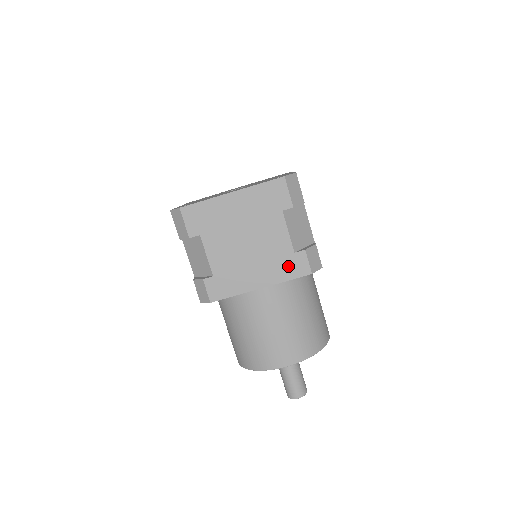
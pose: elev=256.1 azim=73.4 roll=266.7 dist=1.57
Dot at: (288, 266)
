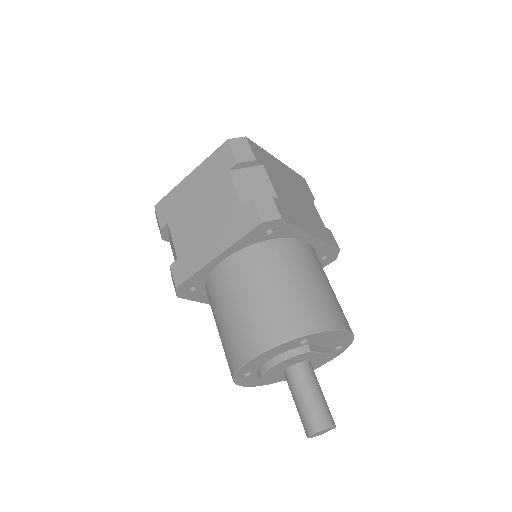
Dot at: (238, 223)
